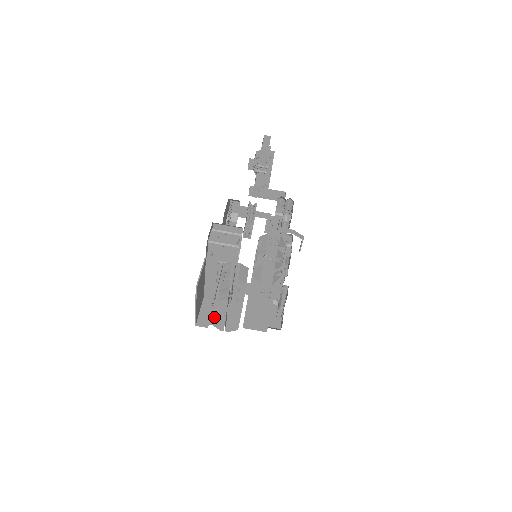
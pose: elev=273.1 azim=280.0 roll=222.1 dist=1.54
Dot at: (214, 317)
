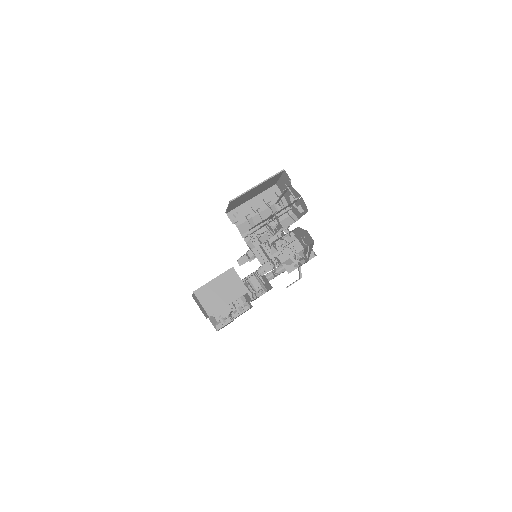
Dot at: occluded
